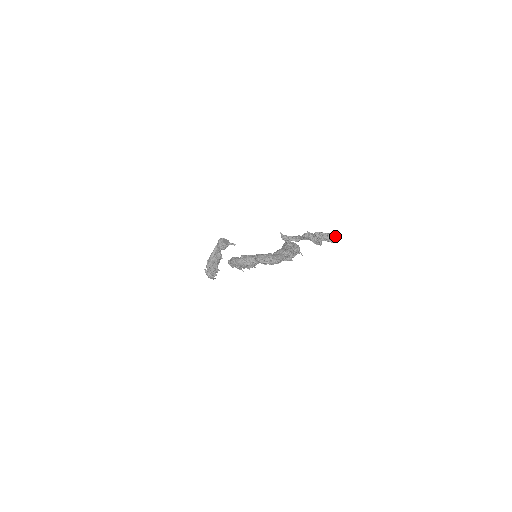
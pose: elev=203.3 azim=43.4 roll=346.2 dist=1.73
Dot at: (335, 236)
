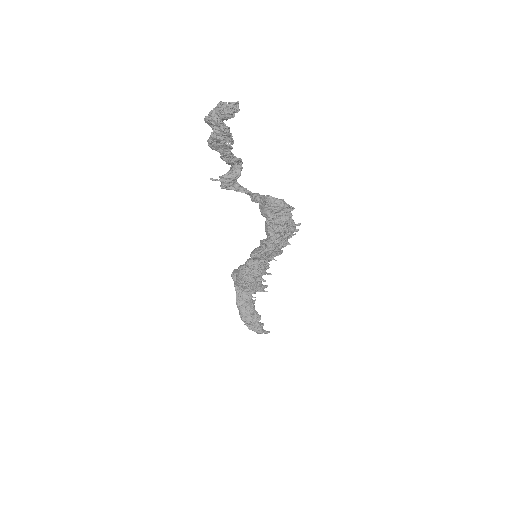
Dot at: (234, 103)
